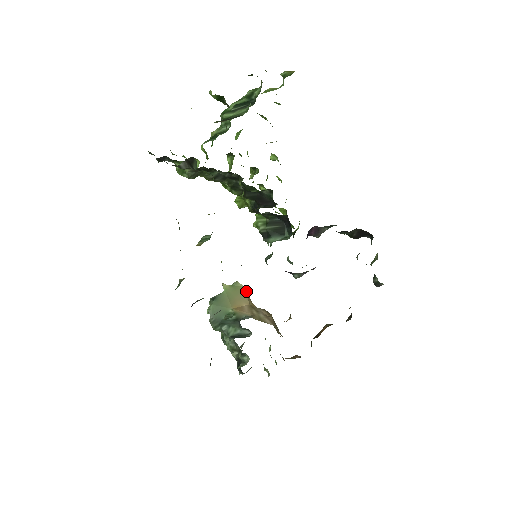
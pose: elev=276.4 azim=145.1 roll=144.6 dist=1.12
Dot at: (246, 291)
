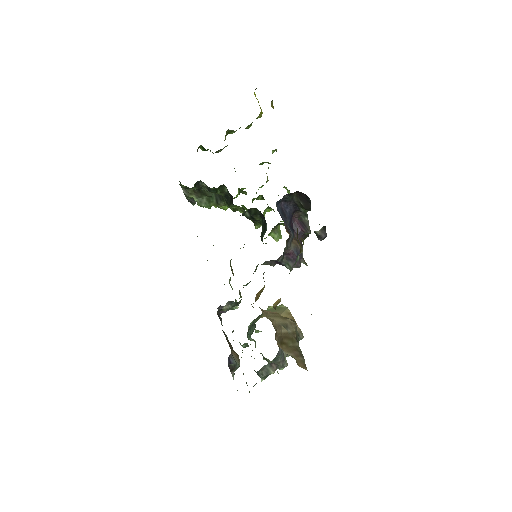
Dot at: (286, 310)
